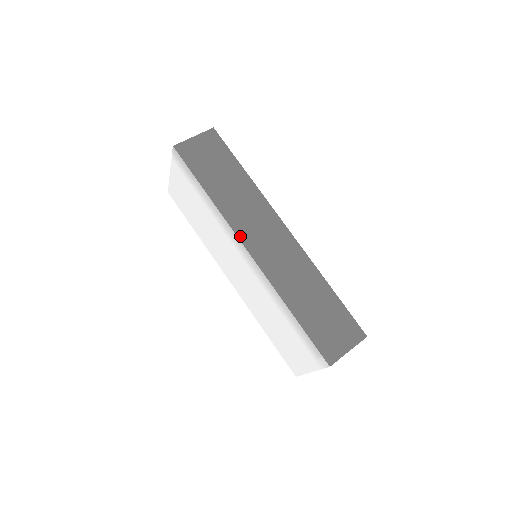
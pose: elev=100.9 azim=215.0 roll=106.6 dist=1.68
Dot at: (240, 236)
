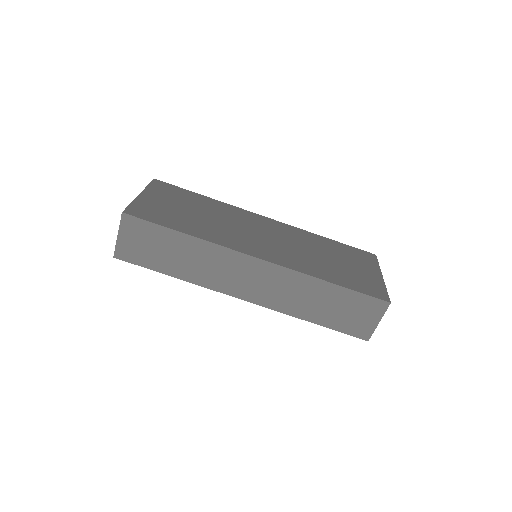
Dot at: (228, 293)
